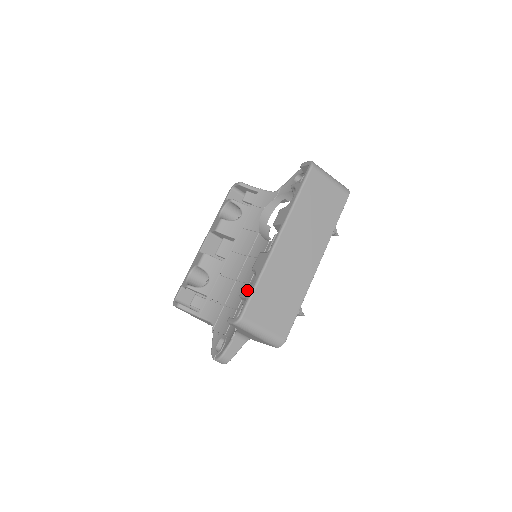
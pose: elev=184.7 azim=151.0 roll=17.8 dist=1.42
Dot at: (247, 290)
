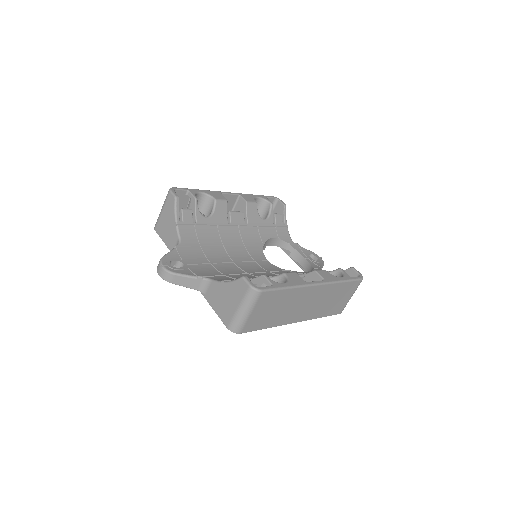
Dot at: occluded
